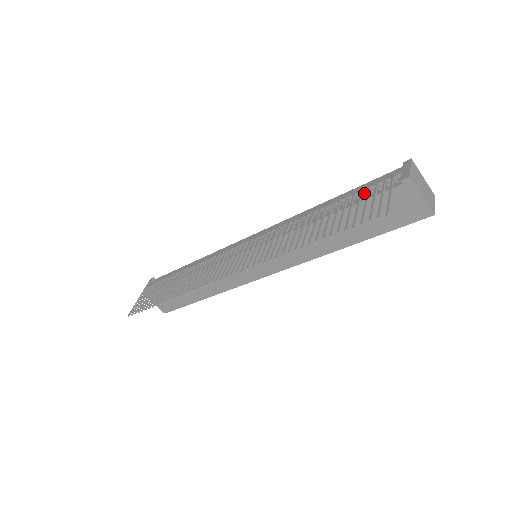
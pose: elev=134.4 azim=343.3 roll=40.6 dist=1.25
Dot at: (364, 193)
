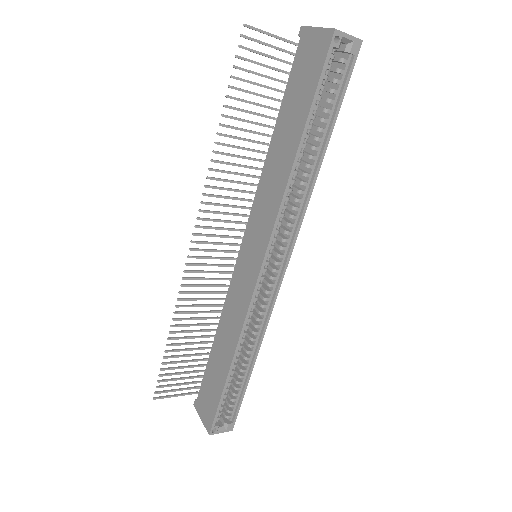
Dot at: occluded
